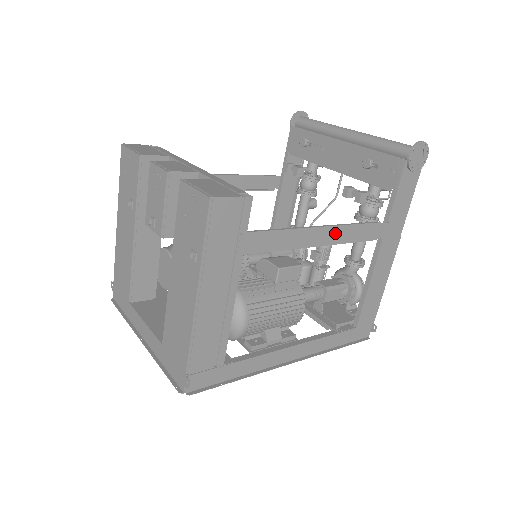
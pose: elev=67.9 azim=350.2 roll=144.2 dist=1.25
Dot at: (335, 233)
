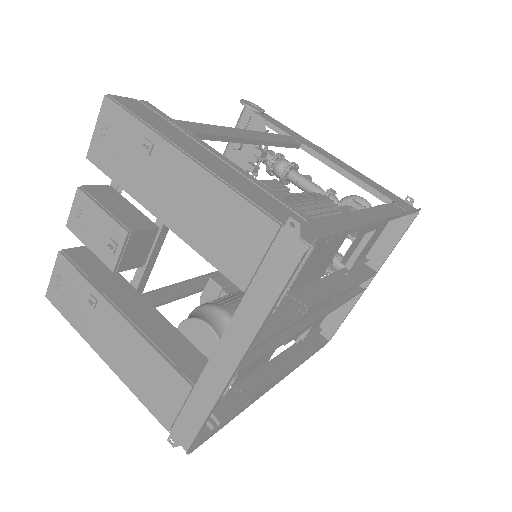
Dot at: (258, 135)
